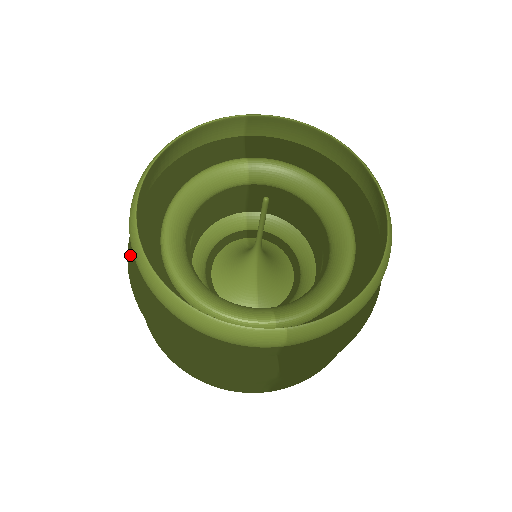
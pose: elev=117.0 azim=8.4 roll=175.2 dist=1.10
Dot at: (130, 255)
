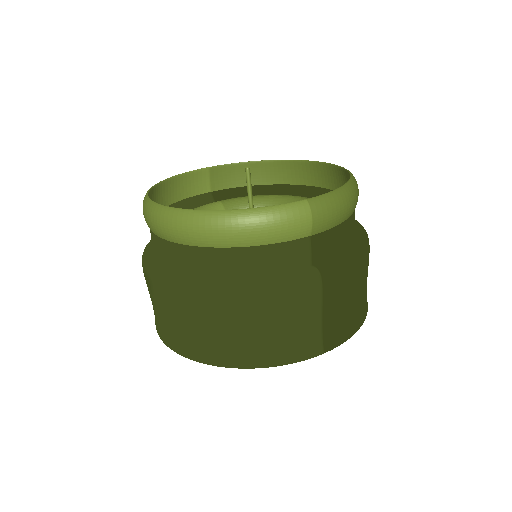
Dot at: (149, 264)
